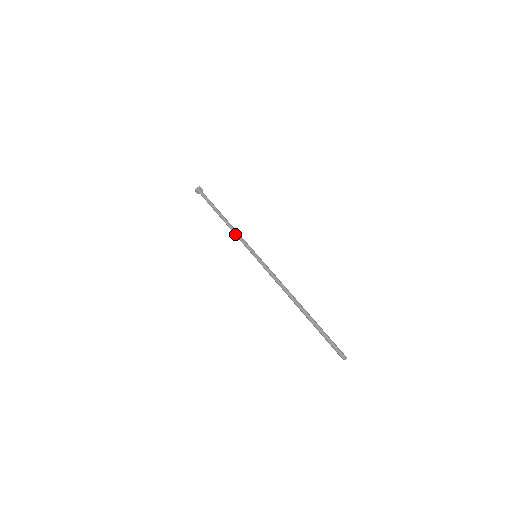
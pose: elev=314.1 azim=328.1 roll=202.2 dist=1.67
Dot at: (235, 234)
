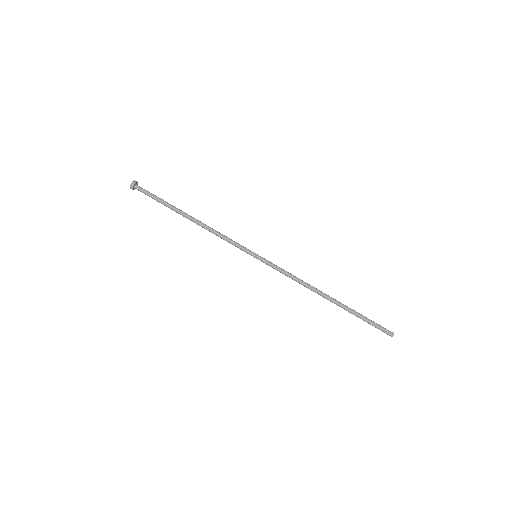
Dot at: occluded
